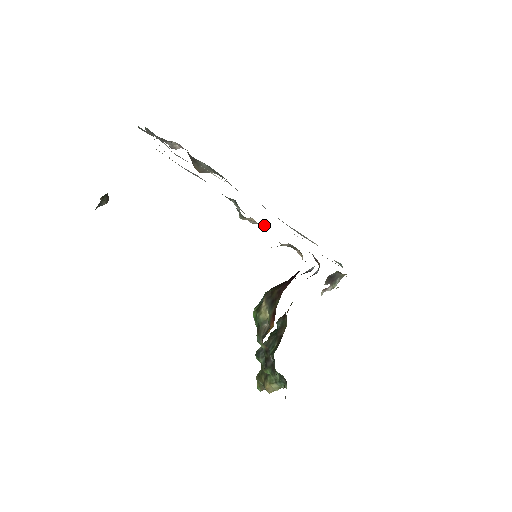
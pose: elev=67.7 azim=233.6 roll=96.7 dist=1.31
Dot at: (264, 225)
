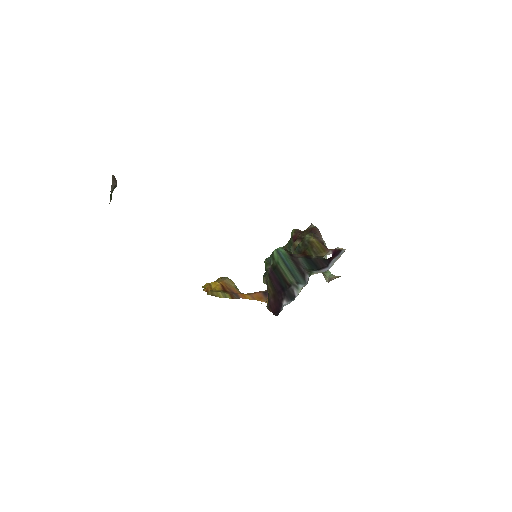
Dot at: occluded
